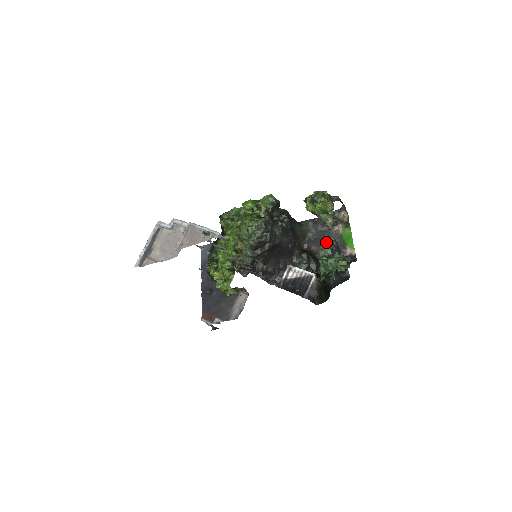
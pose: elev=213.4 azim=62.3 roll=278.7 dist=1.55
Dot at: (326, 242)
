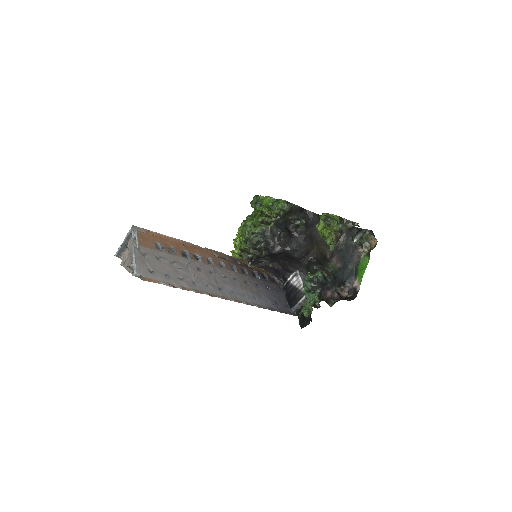
Dot at: (307, 277)
